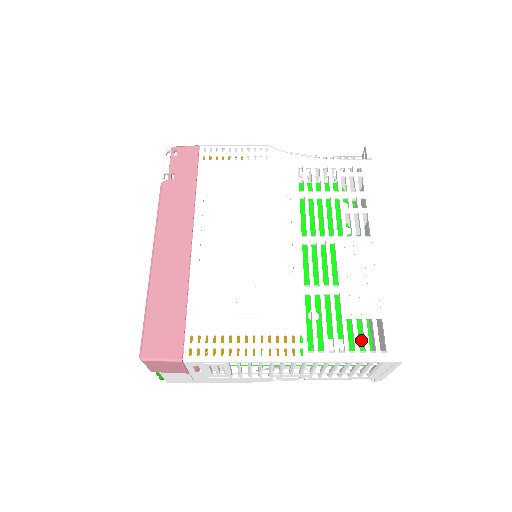
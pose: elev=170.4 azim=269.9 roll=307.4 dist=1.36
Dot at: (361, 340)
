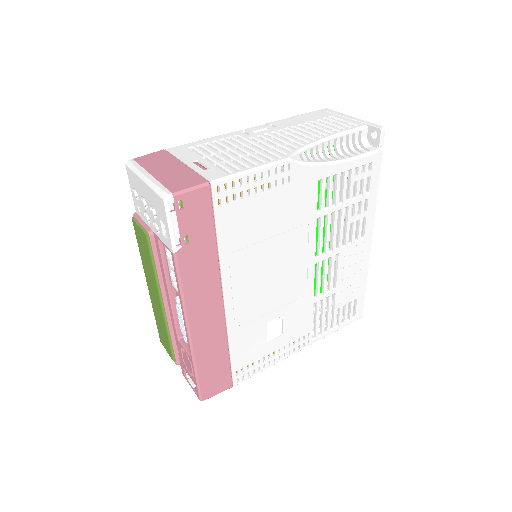
Dot at: occluded
